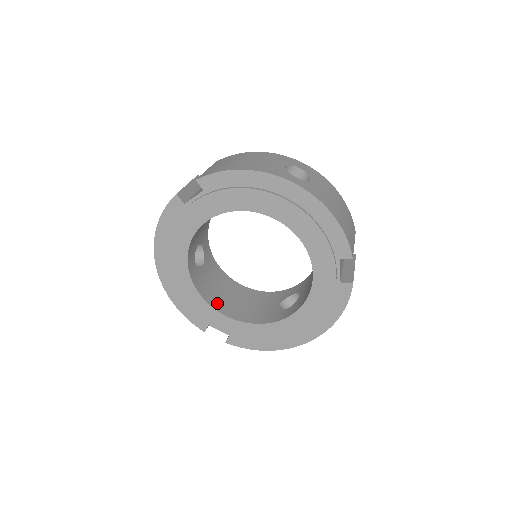
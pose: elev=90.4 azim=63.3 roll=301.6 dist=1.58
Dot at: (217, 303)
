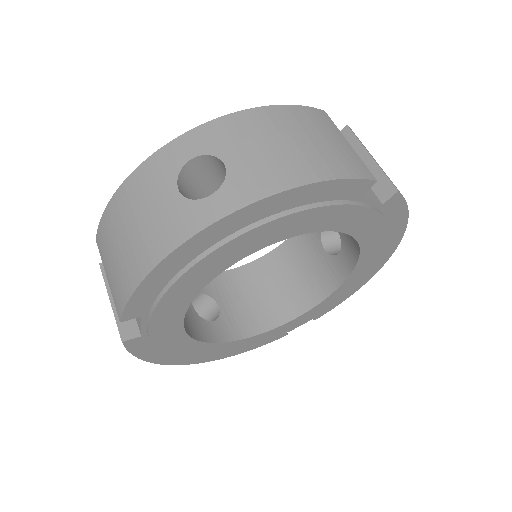
Dot at: (272, 317)
